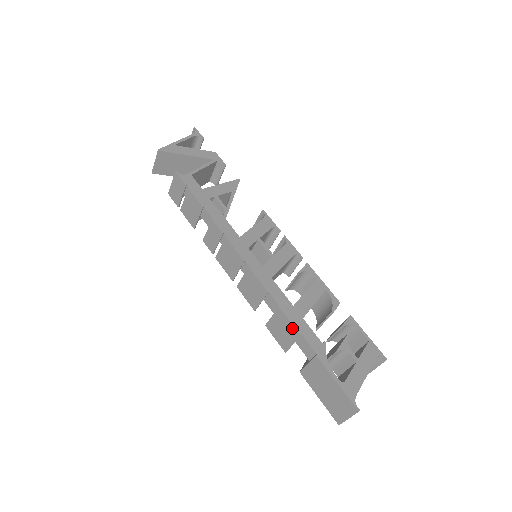
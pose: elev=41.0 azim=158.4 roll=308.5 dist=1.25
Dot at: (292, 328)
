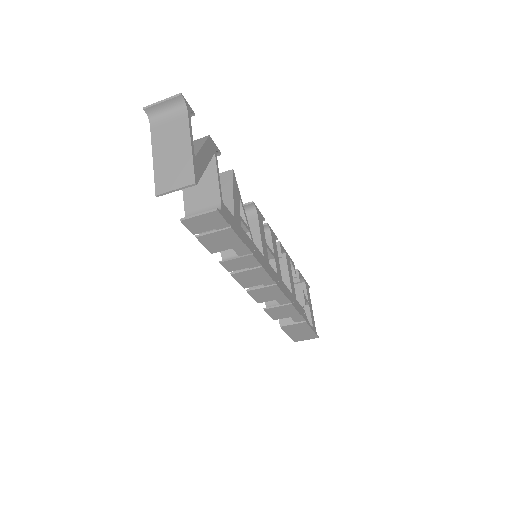
Dot at: (295, 312)
